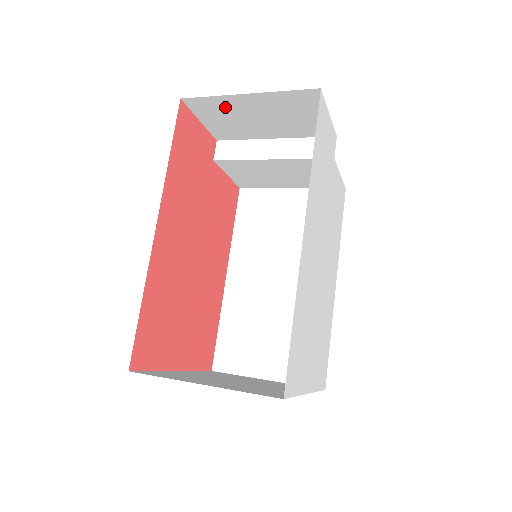
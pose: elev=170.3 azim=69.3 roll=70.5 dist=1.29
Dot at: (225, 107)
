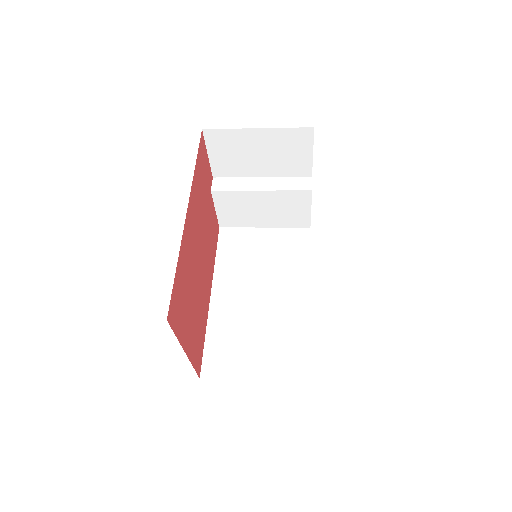
Dot at: (235, 141)
